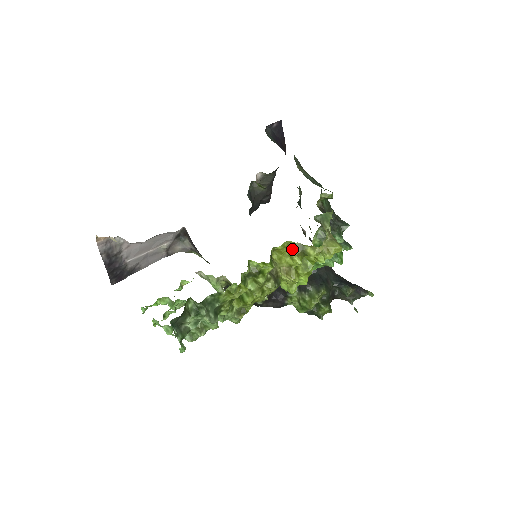
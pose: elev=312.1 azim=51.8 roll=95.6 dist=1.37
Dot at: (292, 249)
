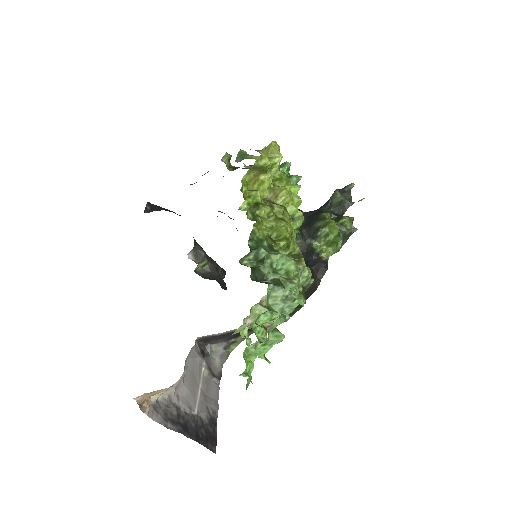
Dot at: (252, 178)
